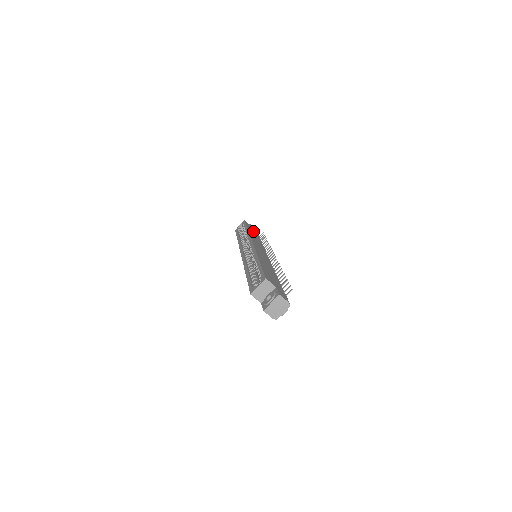
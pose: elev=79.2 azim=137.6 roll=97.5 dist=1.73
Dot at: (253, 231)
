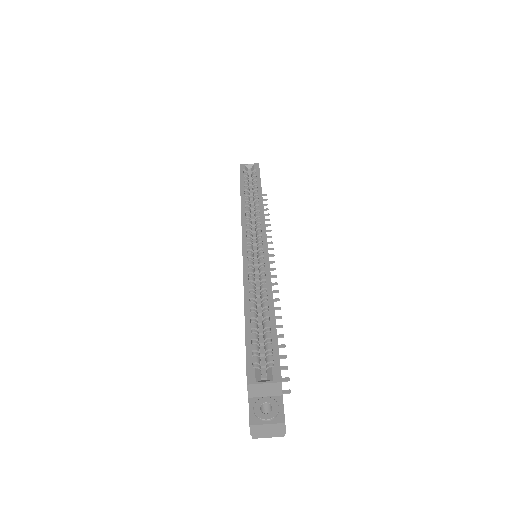
Dot at: occluded
